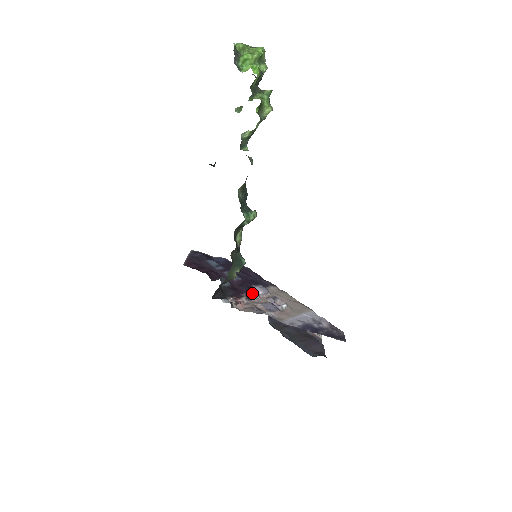
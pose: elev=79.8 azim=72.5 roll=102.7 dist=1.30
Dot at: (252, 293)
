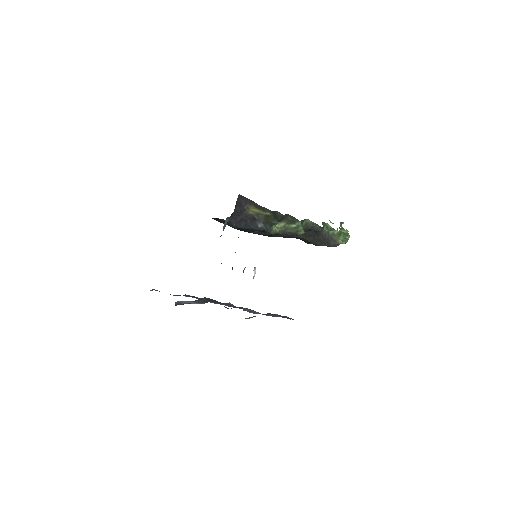
Dot at: occluded
